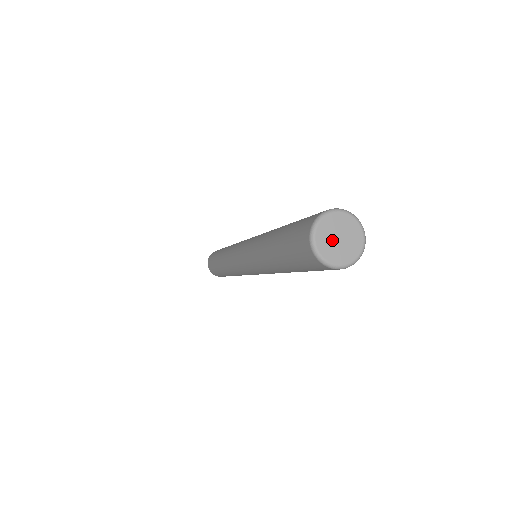
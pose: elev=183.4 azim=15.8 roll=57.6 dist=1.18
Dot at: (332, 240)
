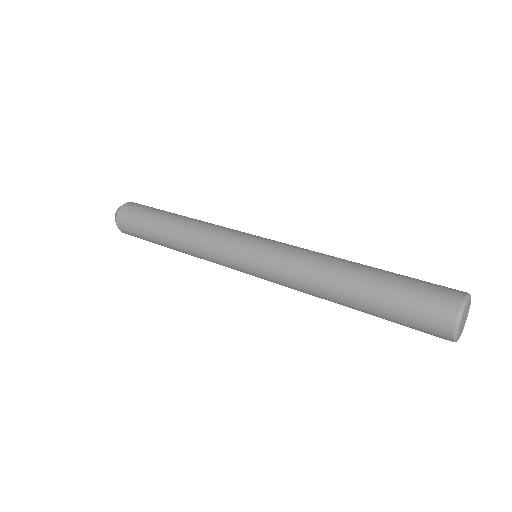
Dot at: (463, 320)
